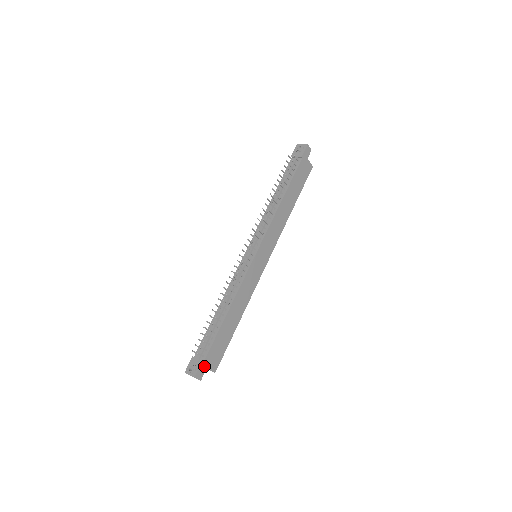
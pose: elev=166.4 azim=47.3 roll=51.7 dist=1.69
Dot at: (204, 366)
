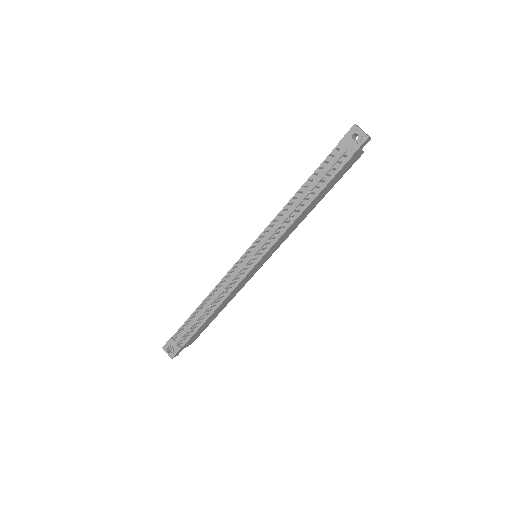
Dot at: (182, 349)
